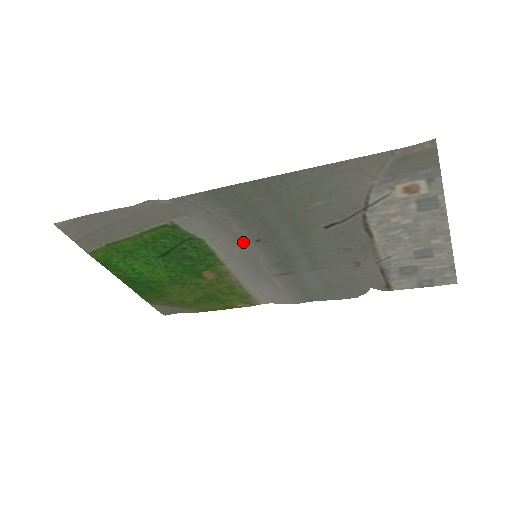
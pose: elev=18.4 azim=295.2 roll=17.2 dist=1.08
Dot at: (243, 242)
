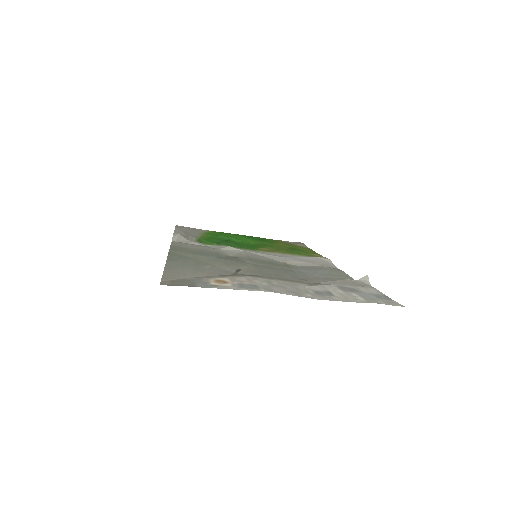
Dot at: (233, 254)
